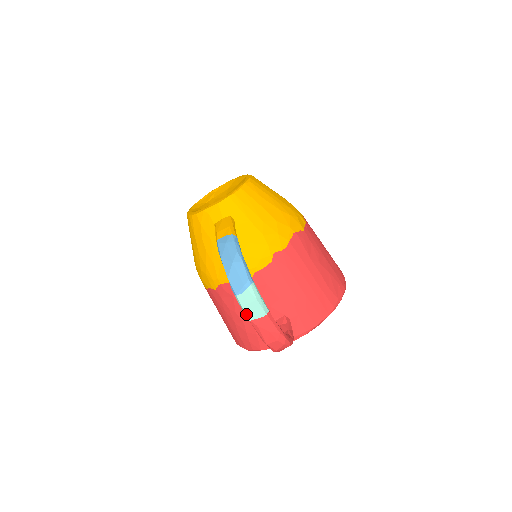
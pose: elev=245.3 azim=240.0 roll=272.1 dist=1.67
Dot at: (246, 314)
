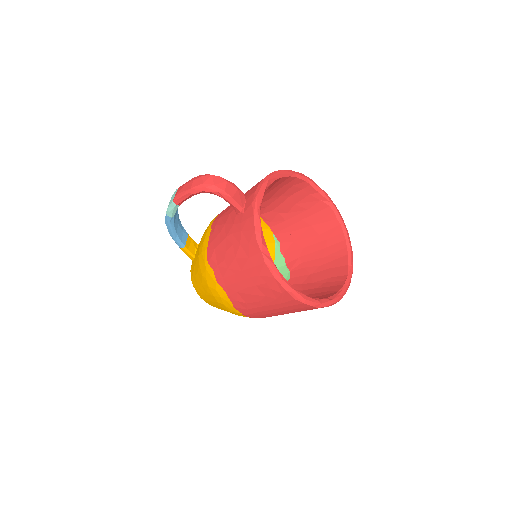
Dot at: (171, 204)
